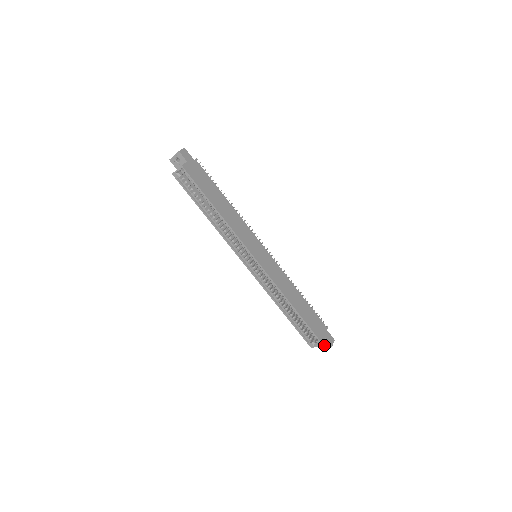
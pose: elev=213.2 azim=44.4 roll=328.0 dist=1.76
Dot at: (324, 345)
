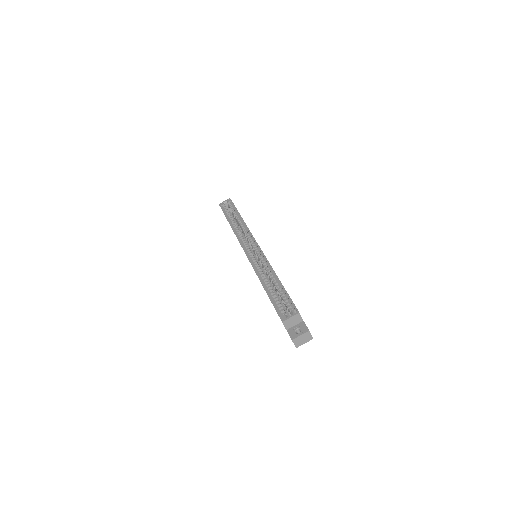
Dot at: (299, 333)
